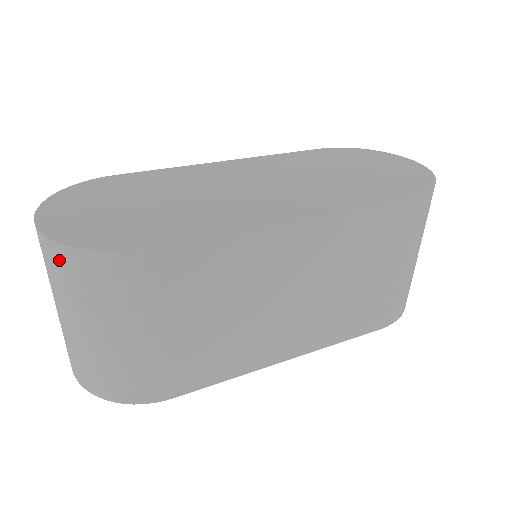
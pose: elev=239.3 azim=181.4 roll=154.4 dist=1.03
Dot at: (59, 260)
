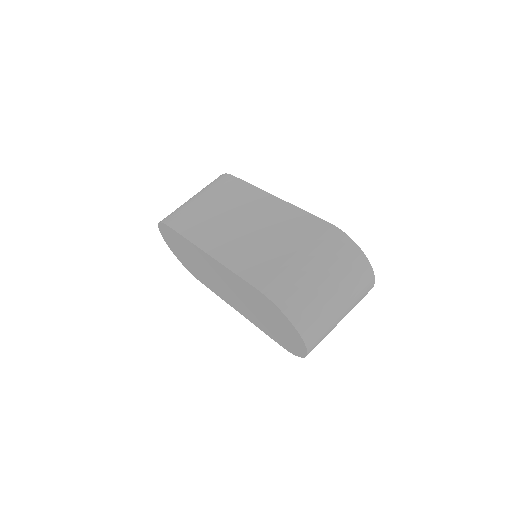
Dot at: occluded
